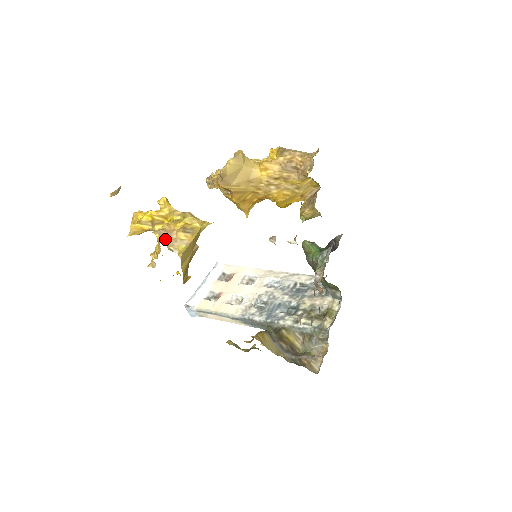
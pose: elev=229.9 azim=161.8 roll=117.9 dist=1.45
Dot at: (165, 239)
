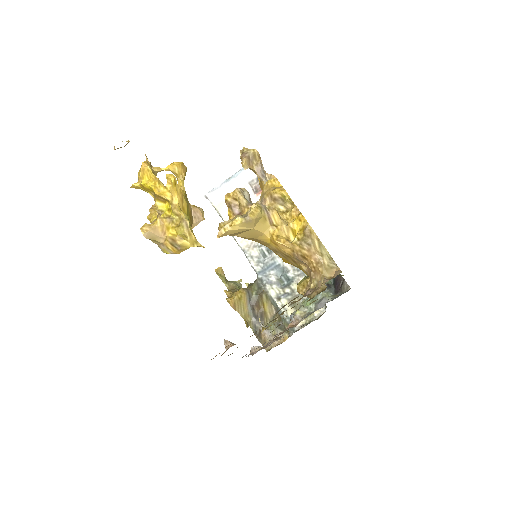
Dot at: (152, 239)
